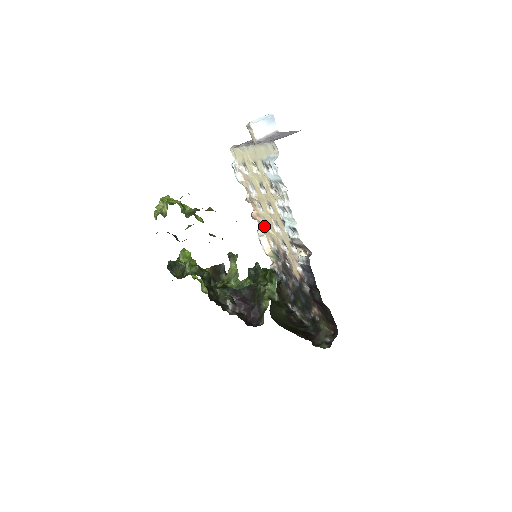
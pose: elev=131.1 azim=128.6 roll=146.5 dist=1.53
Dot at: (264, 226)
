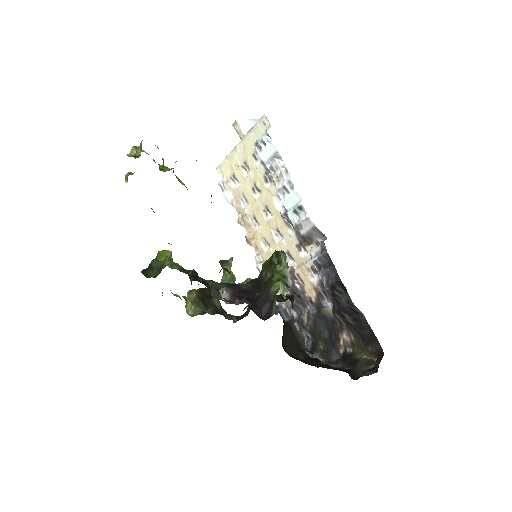
Dot at: (262, 248)
